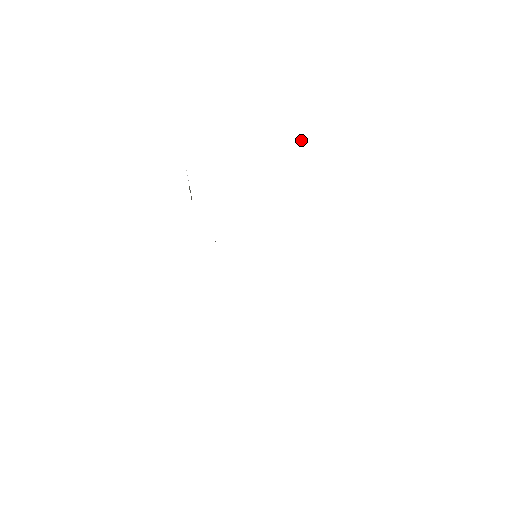
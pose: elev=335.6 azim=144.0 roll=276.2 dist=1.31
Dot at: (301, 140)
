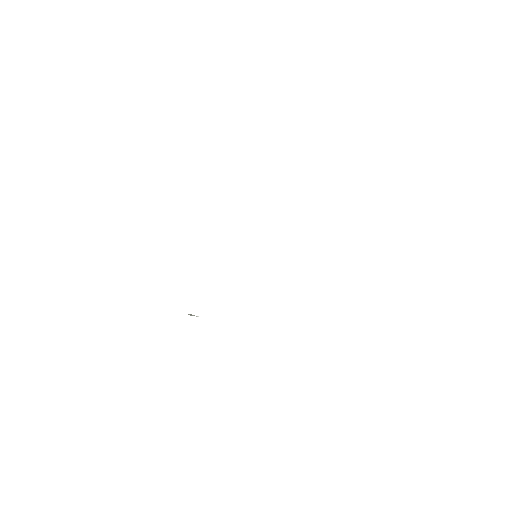
Dot at: occluded
